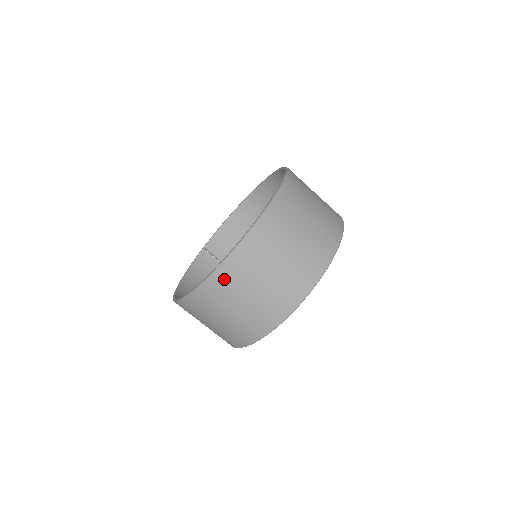
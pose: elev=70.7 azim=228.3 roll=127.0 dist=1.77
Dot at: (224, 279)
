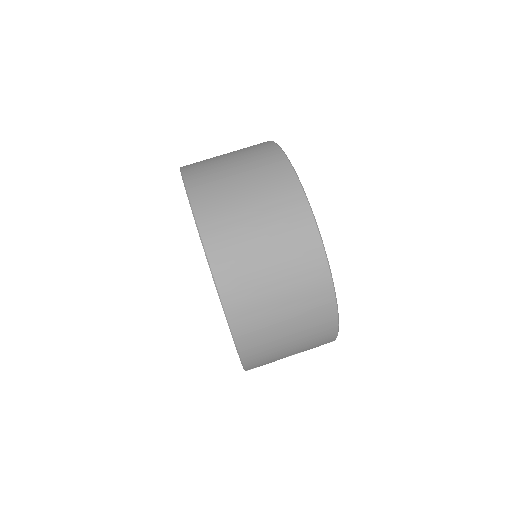
Dot at: (195, 167)
